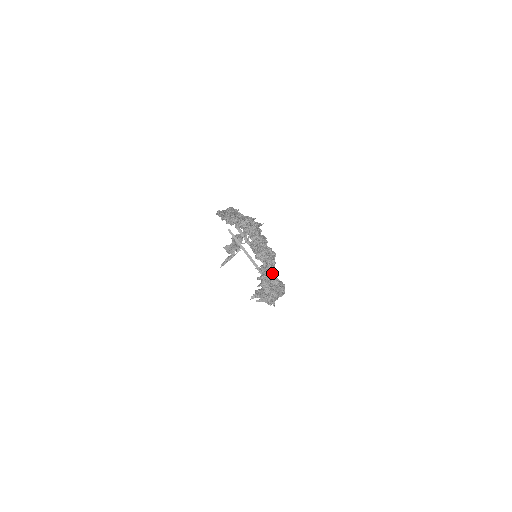
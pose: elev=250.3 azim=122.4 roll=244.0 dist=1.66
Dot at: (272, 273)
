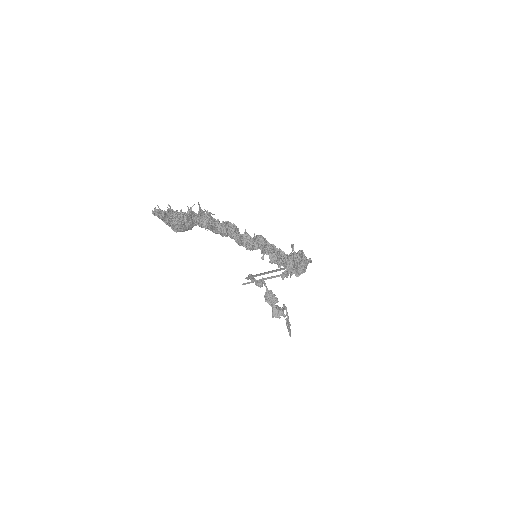
Dot at: (279, 252)
